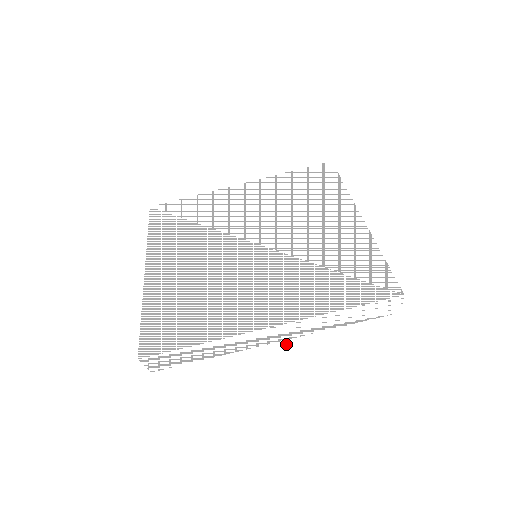
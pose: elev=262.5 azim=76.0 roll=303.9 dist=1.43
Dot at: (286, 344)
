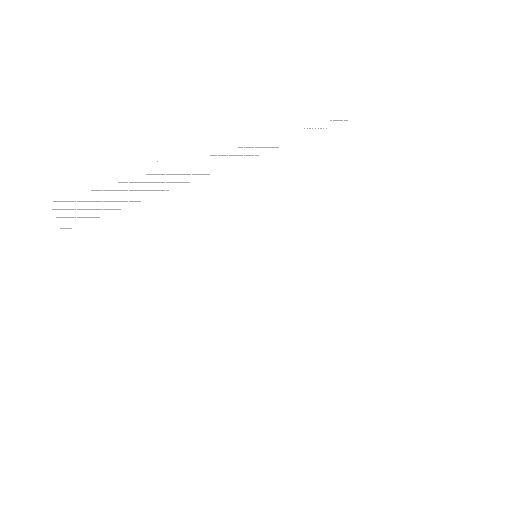
Dot at: (258, 162)
